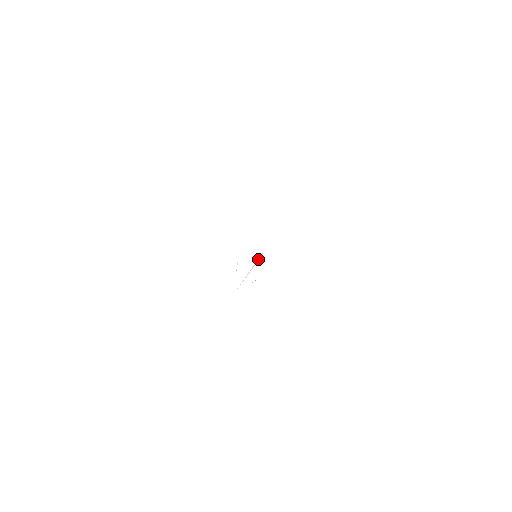
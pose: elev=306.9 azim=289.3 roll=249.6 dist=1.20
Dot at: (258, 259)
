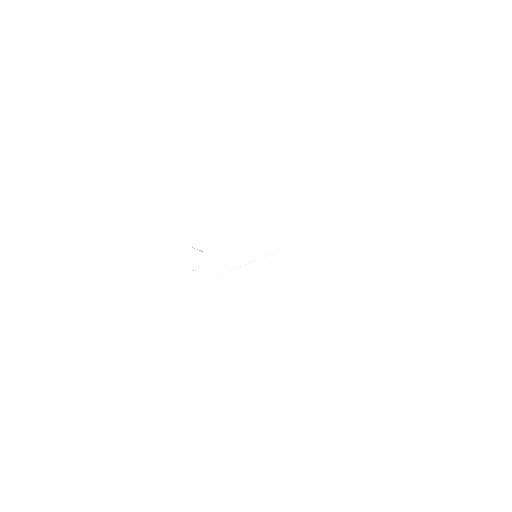
Dot at: occluded
